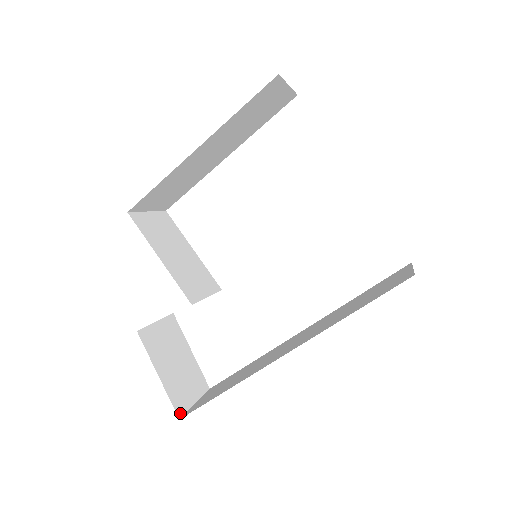
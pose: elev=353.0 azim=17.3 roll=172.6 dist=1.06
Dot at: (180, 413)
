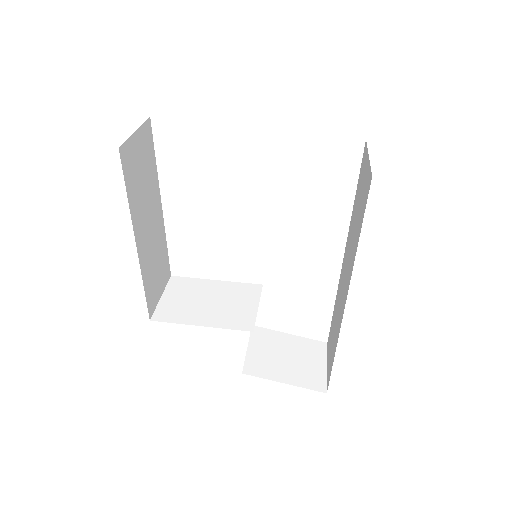
Dot at: (323, 388)
